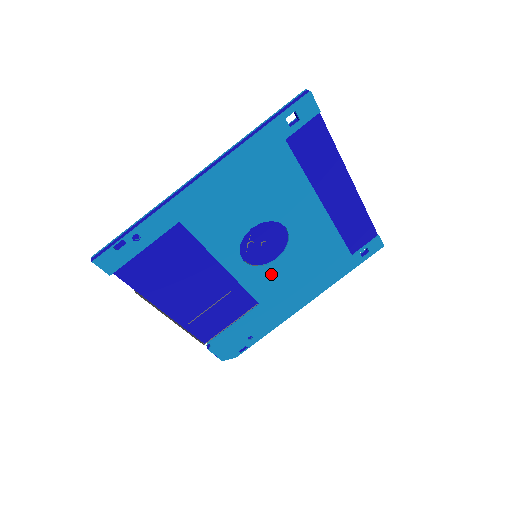
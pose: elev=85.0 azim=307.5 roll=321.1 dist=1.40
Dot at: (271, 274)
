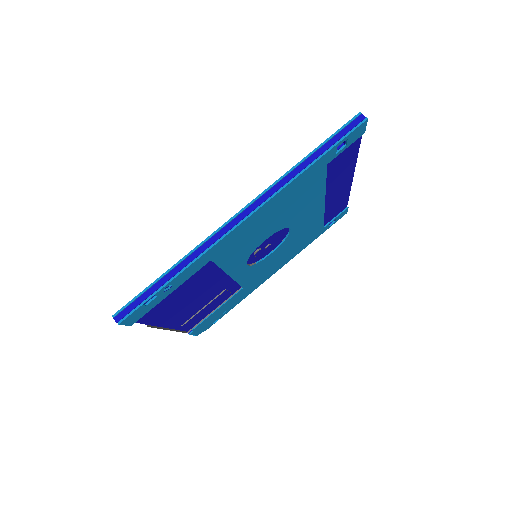
Dot at: (262, 265)
